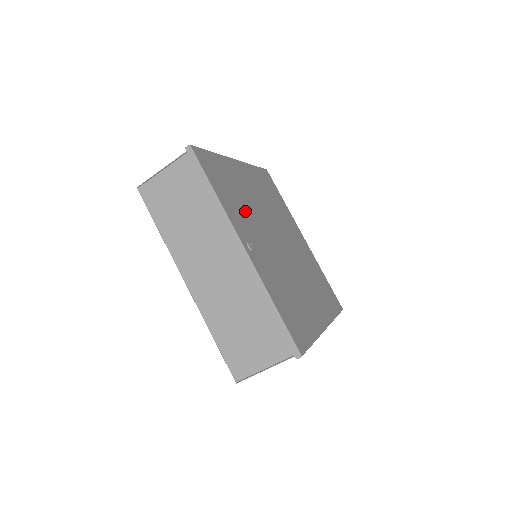
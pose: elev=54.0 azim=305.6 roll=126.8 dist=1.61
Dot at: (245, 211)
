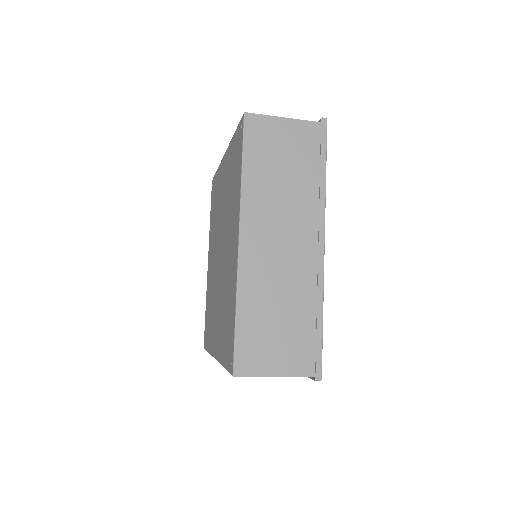
Dot at: occluded
